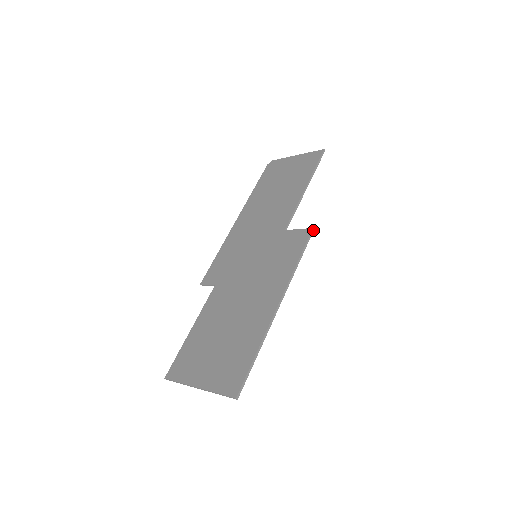
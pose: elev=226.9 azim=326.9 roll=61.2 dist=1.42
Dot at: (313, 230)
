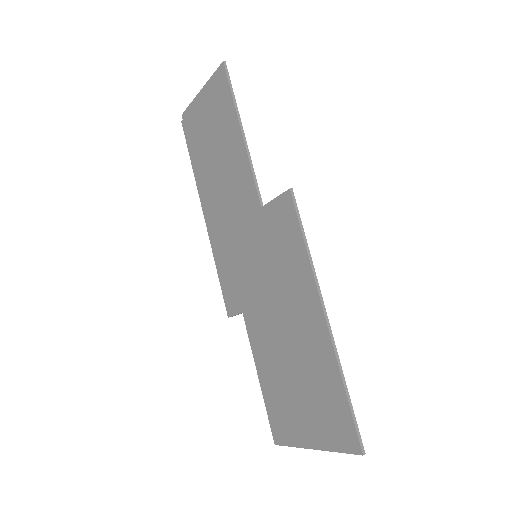
Dot at: (292, 190)
